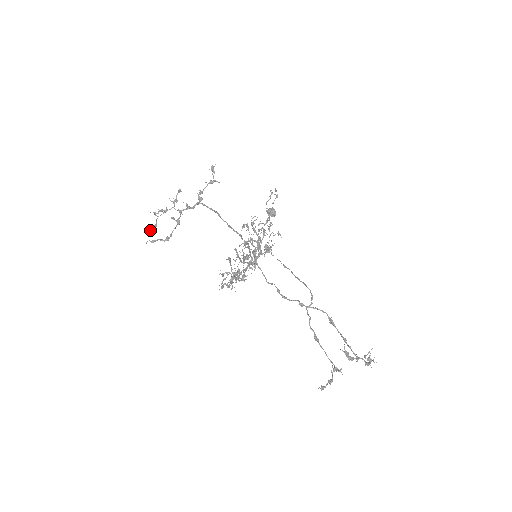
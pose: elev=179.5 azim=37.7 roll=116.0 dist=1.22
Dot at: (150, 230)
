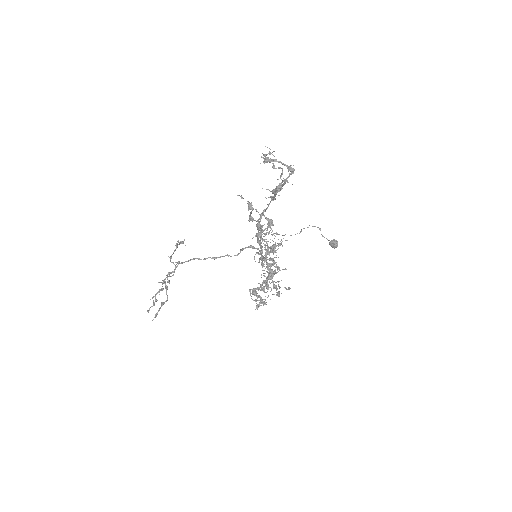
Dot at: (149, 310)
